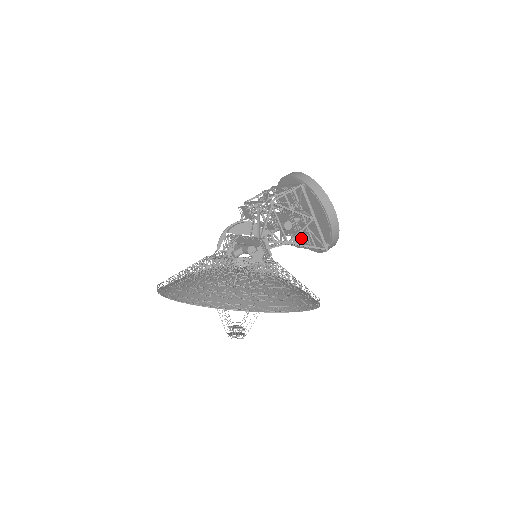
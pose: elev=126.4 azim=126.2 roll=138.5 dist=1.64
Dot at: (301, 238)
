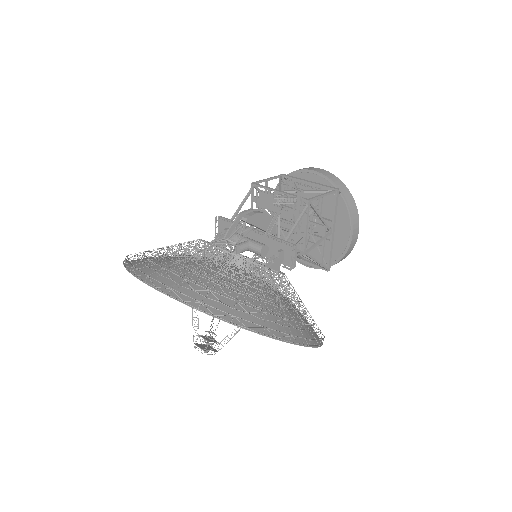
Dot at: occluded
